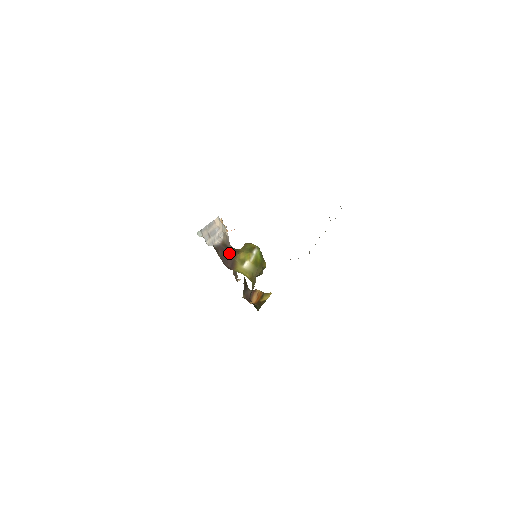
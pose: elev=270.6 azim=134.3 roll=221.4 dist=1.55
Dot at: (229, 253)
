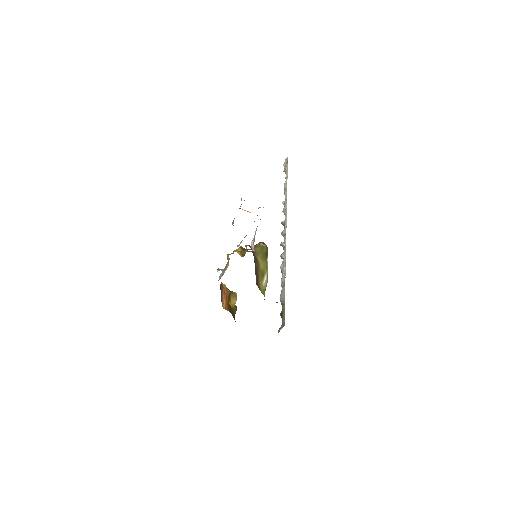
Dot at: occluded
